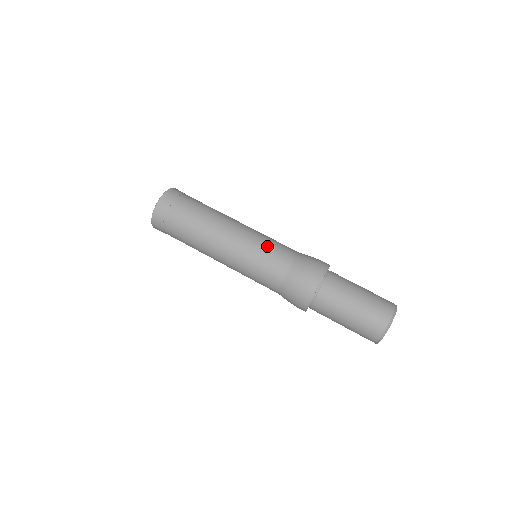
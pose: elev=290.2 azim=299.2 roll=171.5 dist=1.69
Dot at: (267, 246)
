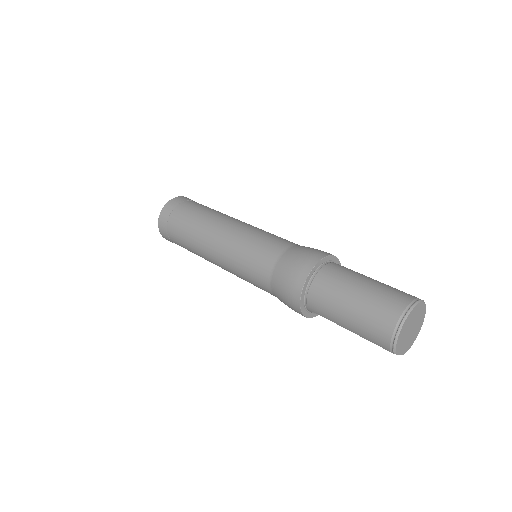
Dot at: occluded
